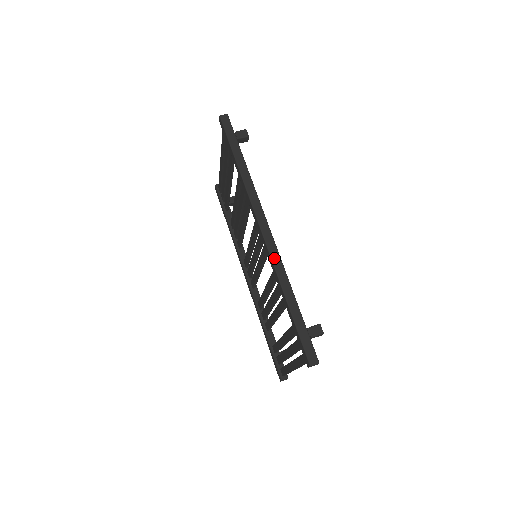
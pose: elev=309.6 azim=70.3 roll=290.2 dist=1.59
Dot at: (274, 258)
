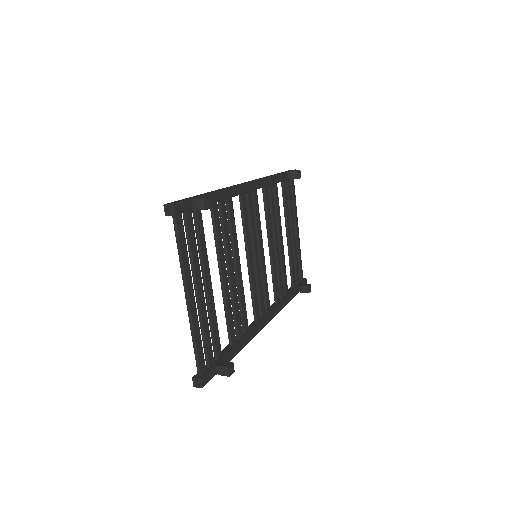
Dot at: (231, 186)
